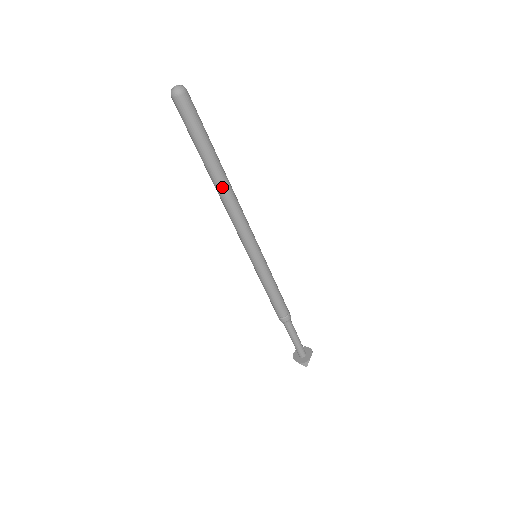
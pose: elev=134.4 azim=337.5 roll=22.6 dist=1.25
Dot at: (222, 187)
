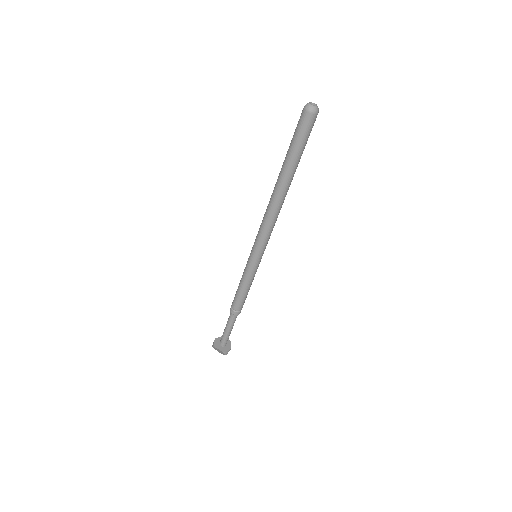
Dot at: (284, 195)
